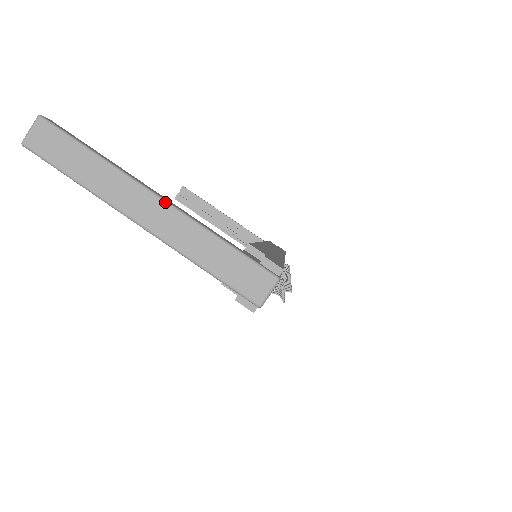
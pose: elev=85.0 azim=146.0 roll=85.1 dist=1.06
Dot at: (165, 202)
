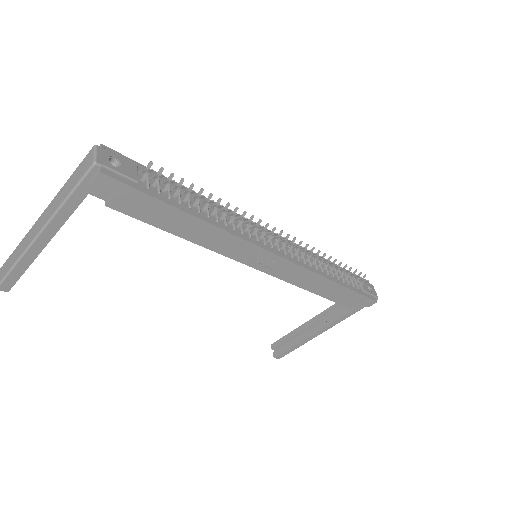
Dot at: (44, 211)
